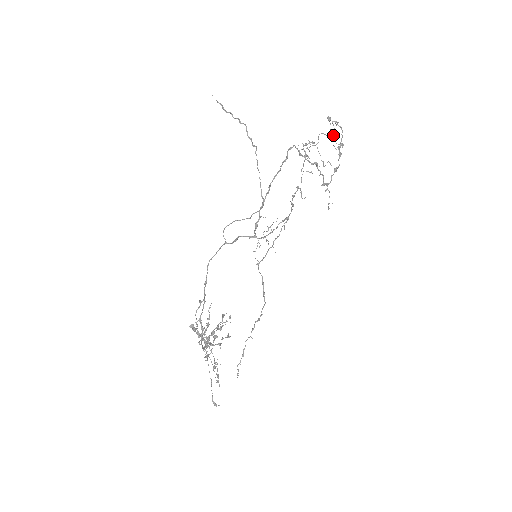
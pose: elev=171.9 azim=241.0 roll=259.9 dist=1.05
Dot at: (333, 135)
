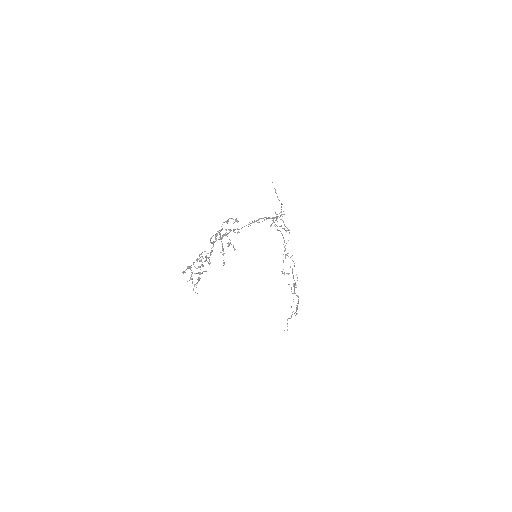
Dot at: occluded
